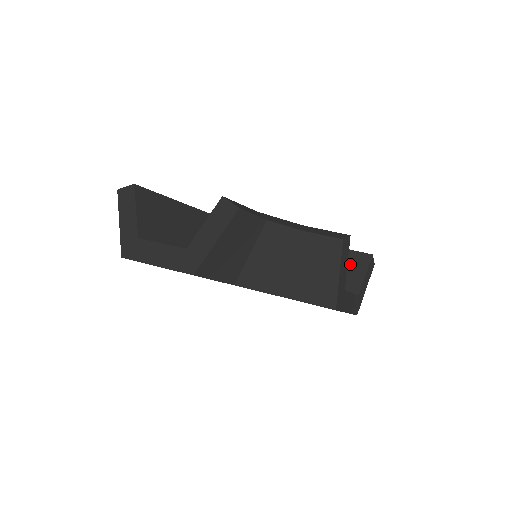
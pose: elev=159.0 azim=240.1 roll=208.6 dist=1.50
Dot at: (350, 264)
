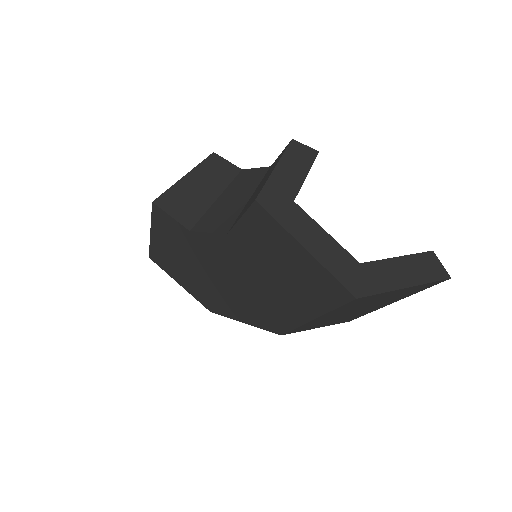
Dot at: occluded
